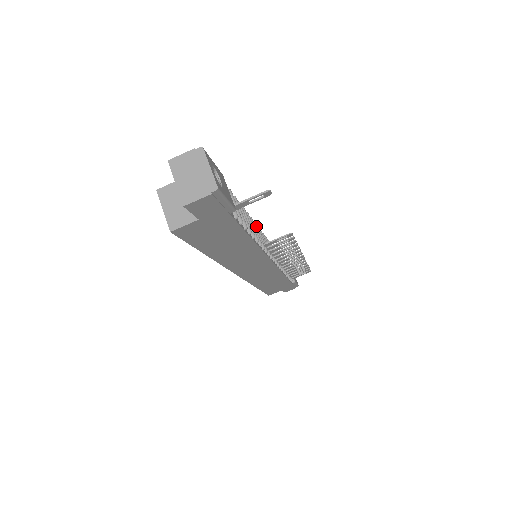
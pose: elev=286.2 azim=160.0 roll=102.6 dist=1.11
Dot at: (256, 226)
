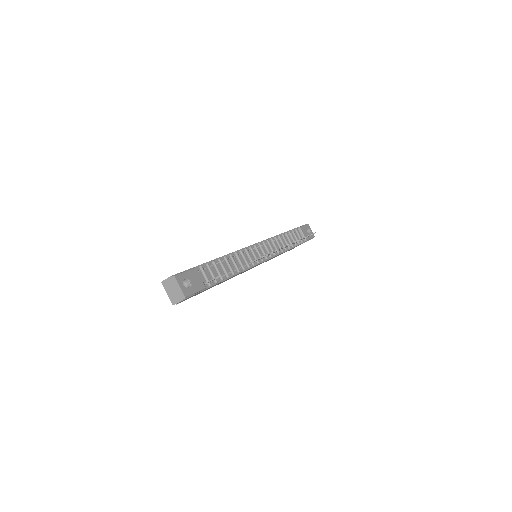
Dot at: (242, 253)
